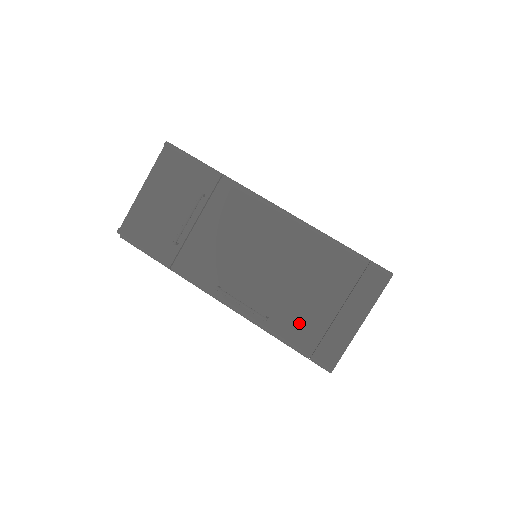
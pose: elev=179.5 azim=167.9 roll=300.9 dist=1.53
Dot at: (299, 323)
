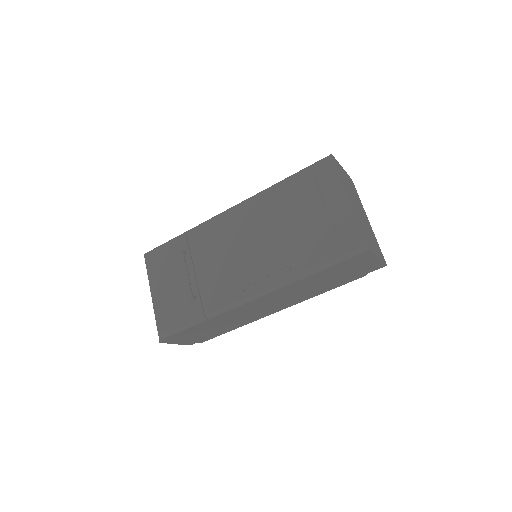
Dot at: (312, 246)
